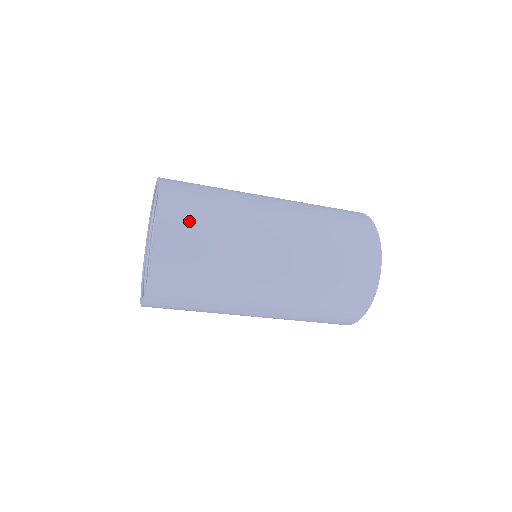
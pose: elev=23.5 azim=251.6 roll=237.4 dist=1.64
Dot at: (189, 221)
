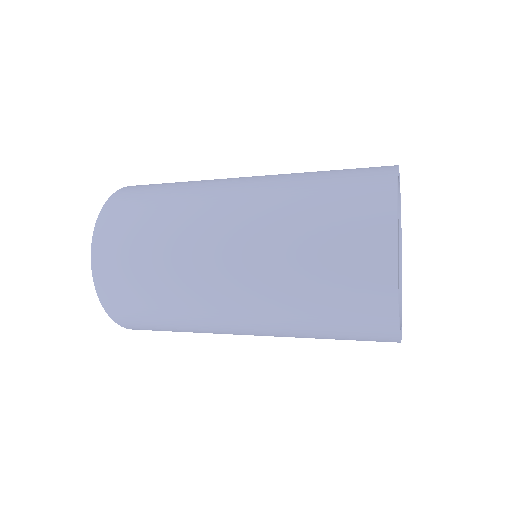
Dot at: (141, 193)
